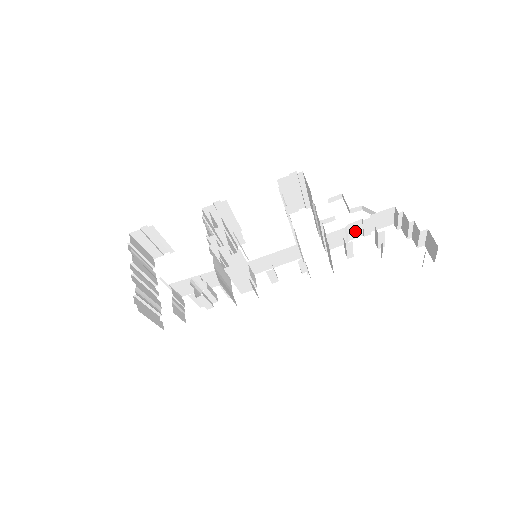
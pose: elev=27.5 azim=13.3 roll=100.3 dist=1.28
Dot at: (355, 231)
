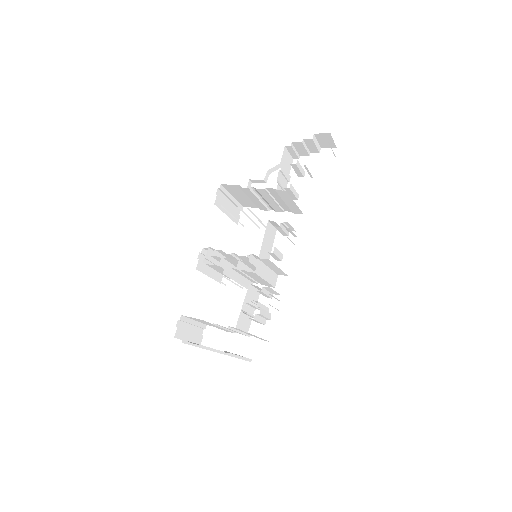
Dot at: (283, 183)
